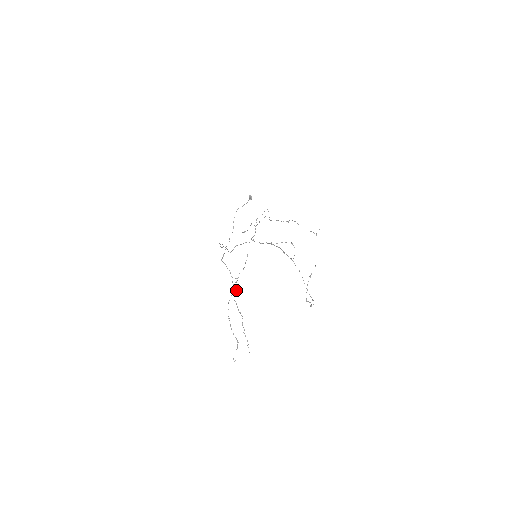
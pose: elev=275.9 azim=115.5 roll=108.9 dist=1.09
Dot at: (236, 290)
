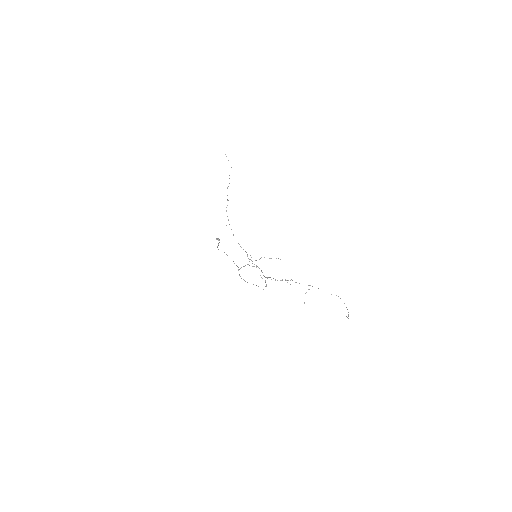
Dot at: occluded
